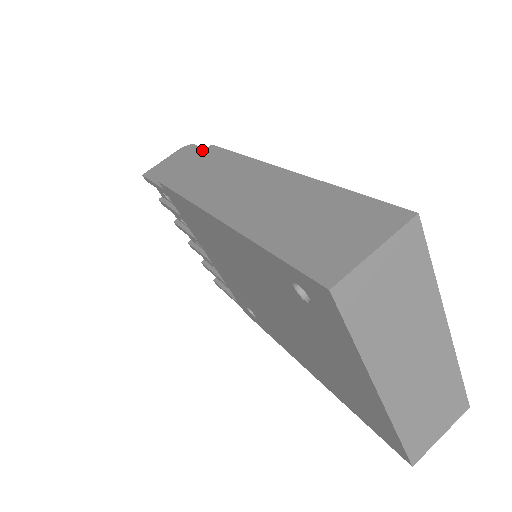
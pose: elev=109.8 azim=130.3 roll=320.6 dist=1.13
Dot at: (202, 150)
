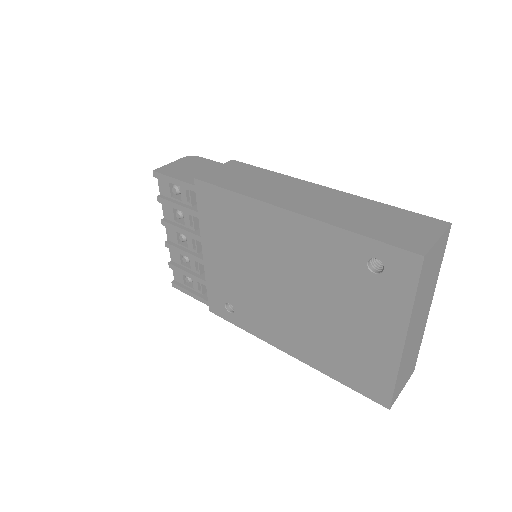
Dot at: (215, 162)
